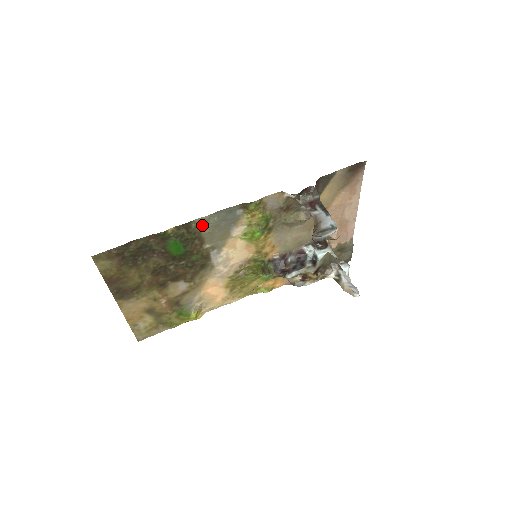
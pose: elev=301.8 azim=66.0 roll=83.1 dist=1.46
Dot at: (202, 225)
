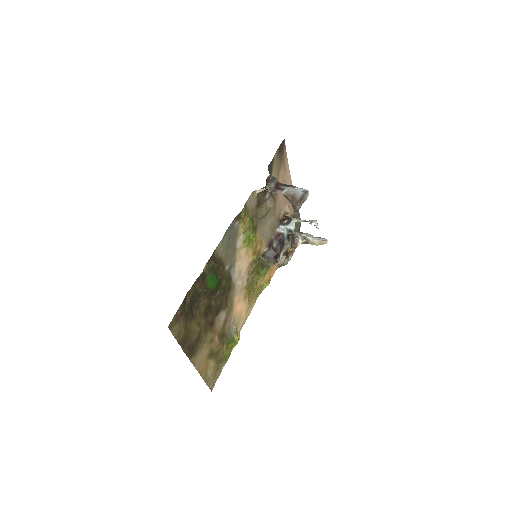
Dot at: (220, 251)
